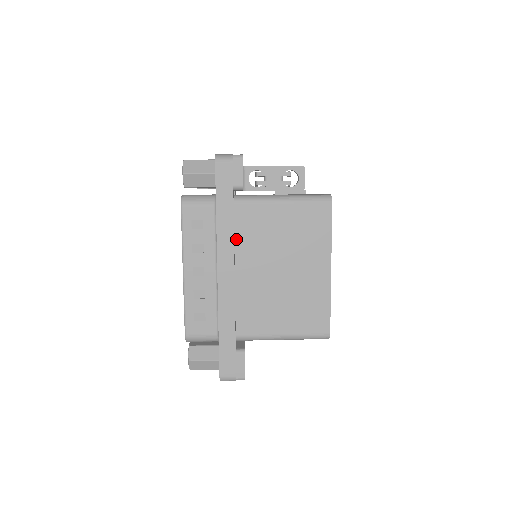
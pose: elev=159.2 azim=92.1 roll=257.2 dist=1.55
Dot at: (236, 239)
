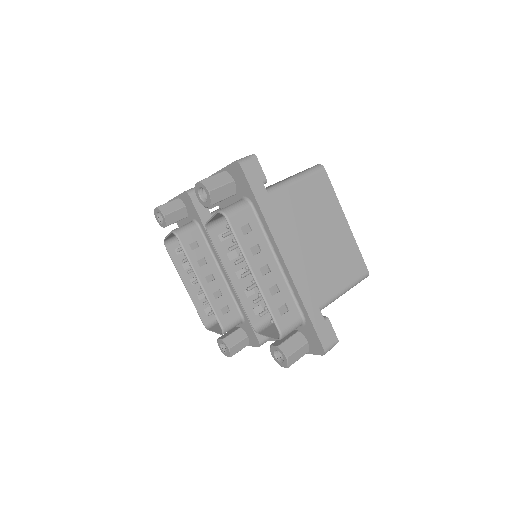
Dot at: occluded
